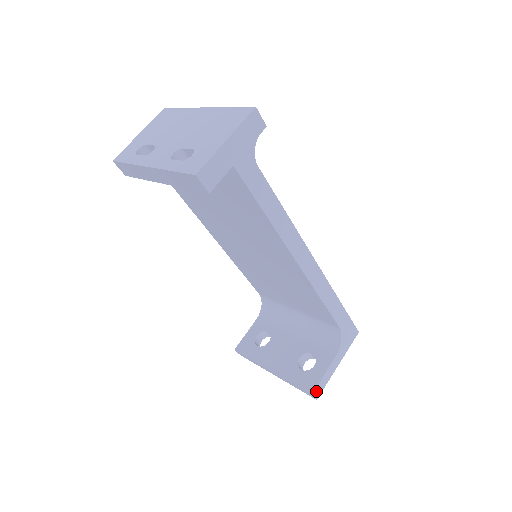
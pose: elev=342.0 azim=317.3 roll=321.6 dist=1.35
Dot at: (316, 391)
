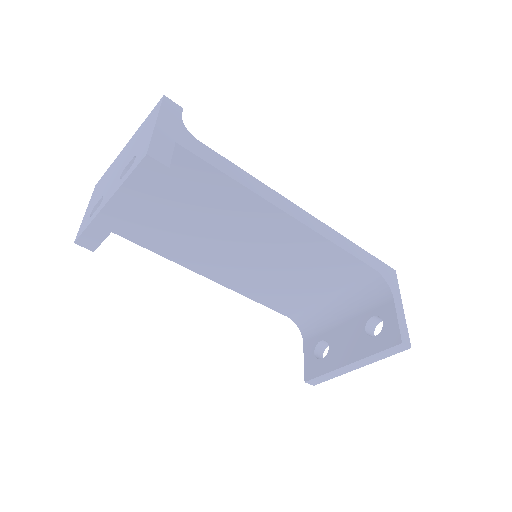
Dot at: (403, 339)
